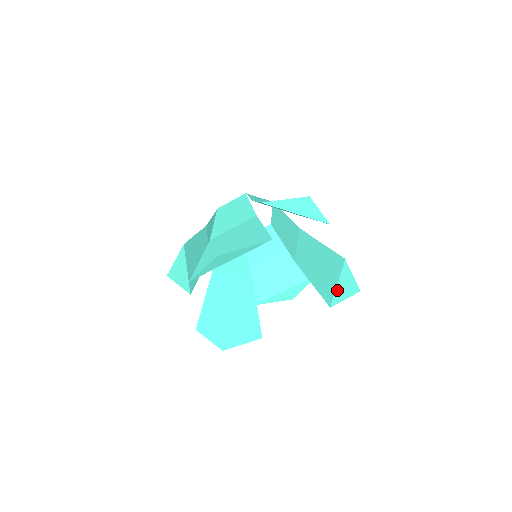
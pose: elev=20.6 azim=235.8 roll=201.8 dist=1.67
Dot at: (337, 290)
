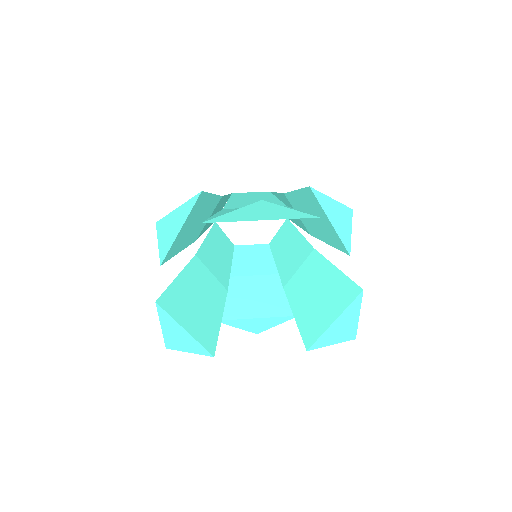
Dot at: (329, 329)
